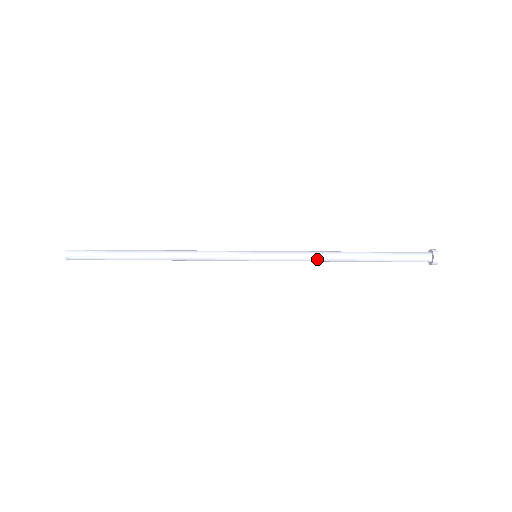
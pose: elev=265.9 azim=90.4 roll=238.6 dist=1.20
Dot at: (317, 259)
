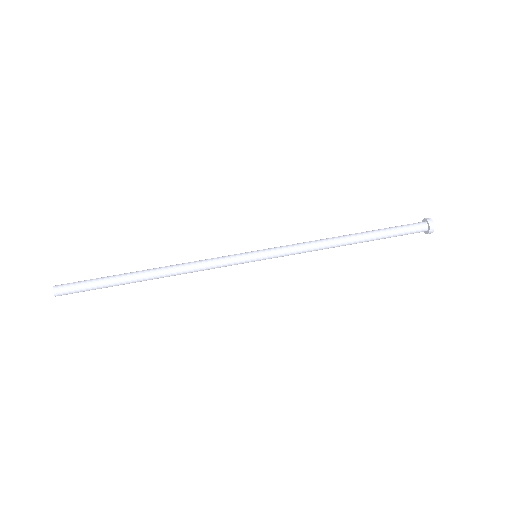
Dot at: (318, 249)
